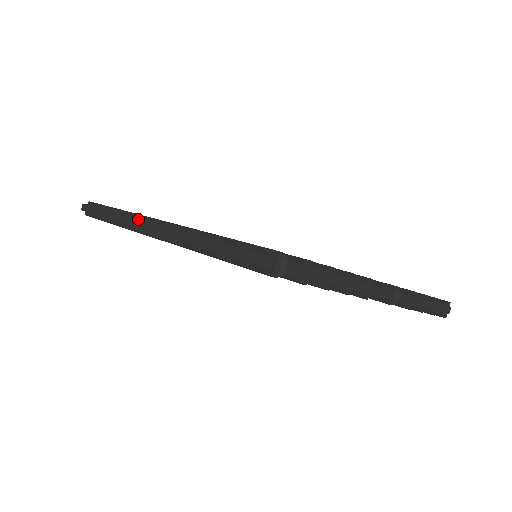
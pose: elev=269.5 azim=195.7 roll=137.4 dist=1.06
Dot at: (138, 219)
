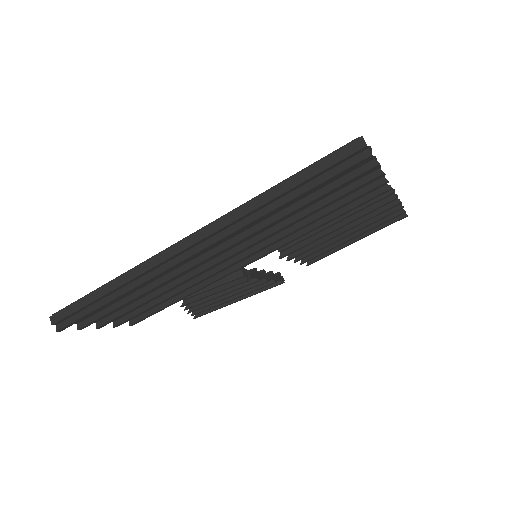
Dot at: (166, 250)
